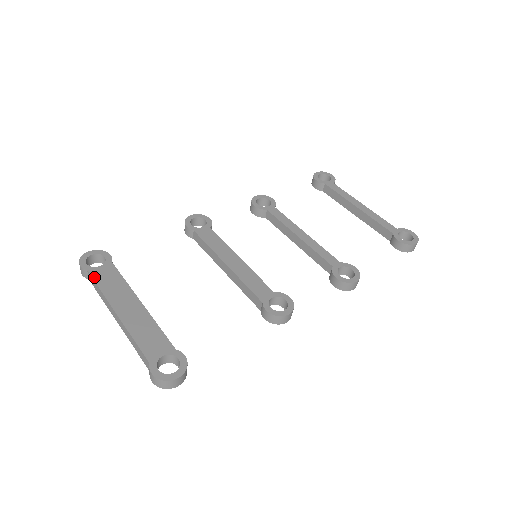
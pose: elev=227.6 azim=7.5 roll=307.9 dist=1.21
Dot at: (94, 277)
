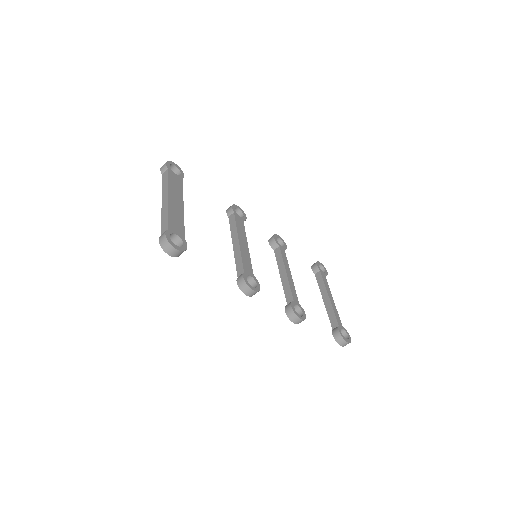
Dot at: (169, 174)
